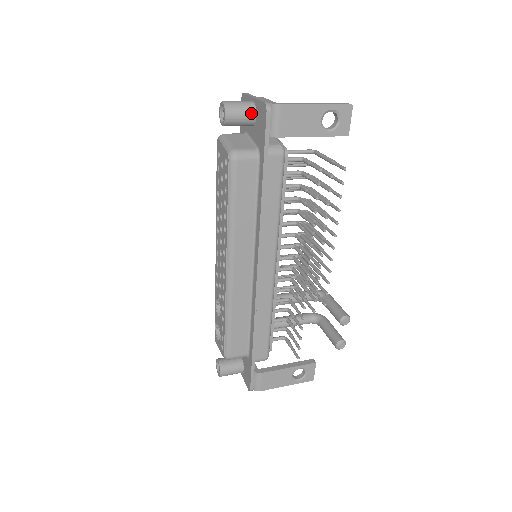
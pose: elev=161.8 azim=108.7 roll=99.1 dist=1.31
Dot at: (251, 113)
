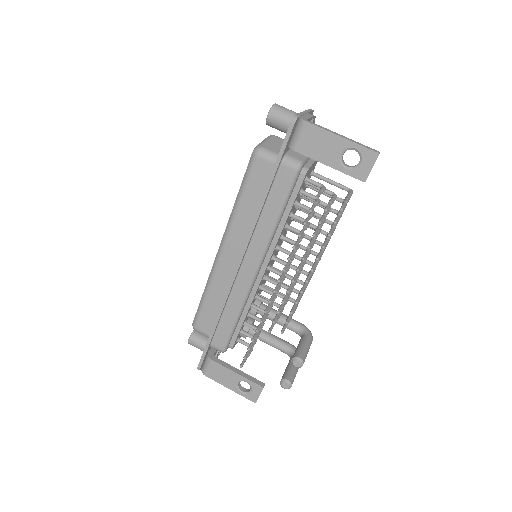
Dot at: occluded
